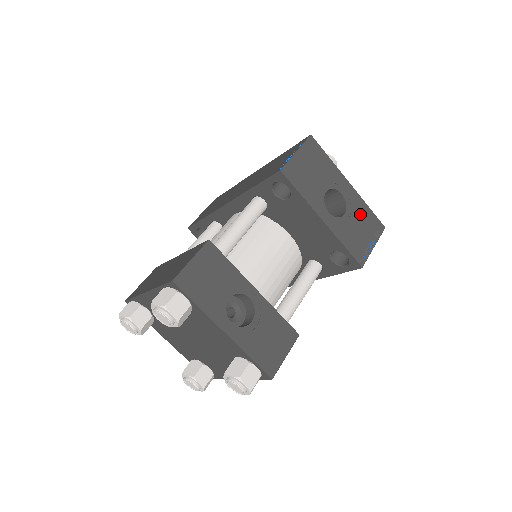
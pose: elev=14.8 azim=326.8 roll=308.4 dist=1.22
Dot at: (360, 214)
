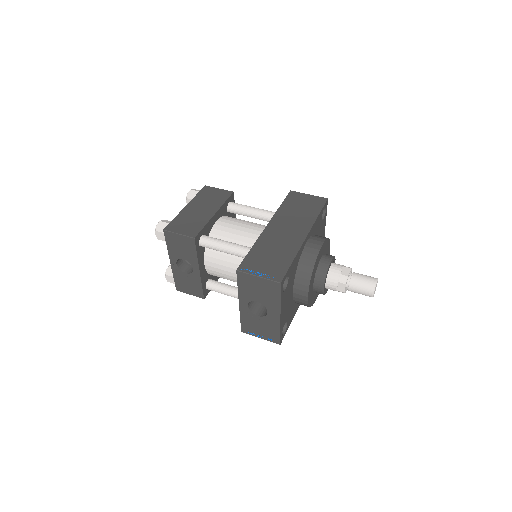
Dot at: (269, 326)
